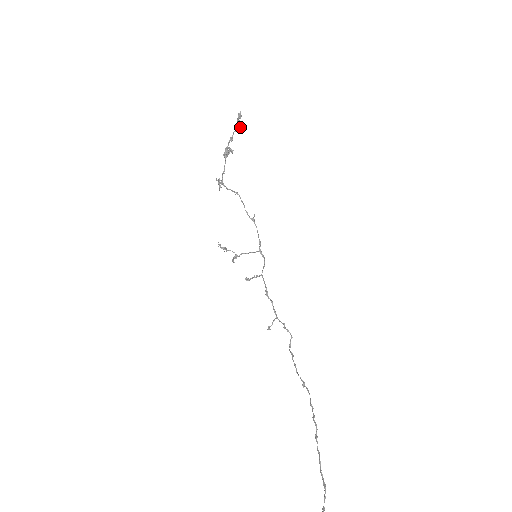
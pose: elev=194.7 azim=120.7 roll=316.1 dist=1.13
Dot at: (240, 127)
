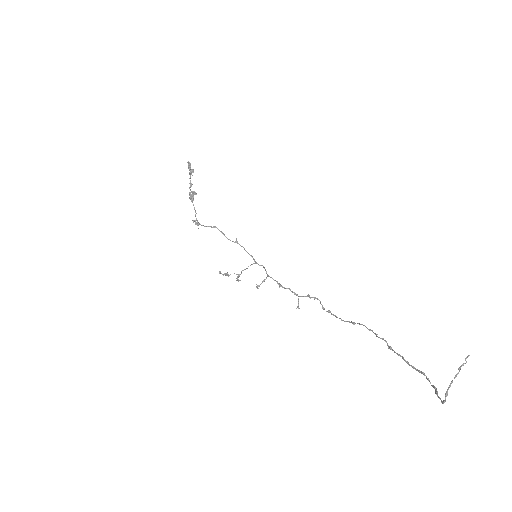
Dot at: occluded
